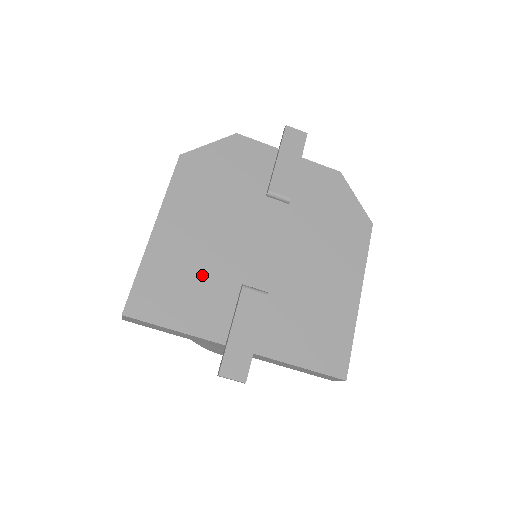
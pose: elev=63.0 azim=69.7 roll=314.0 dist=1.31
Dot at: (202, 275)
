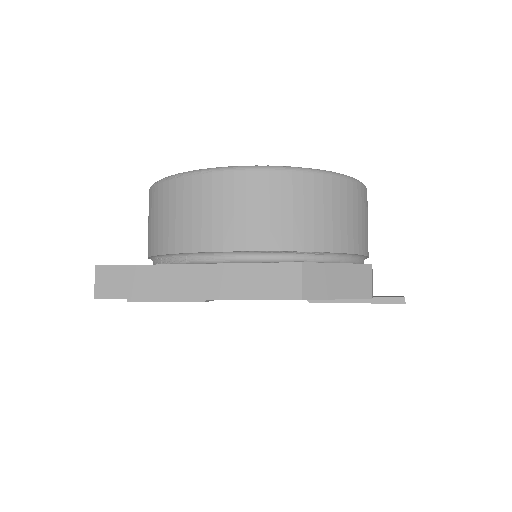
Dot at: occluded
